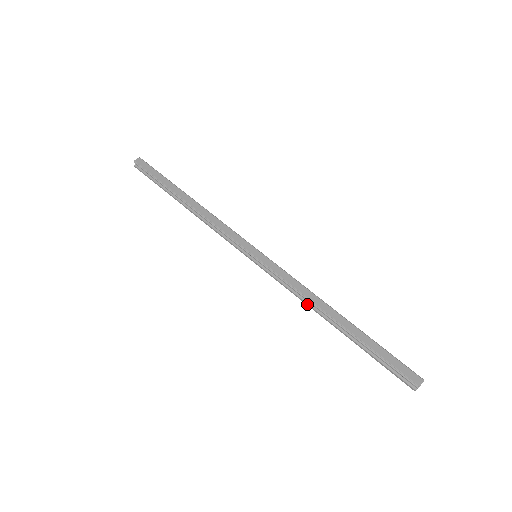
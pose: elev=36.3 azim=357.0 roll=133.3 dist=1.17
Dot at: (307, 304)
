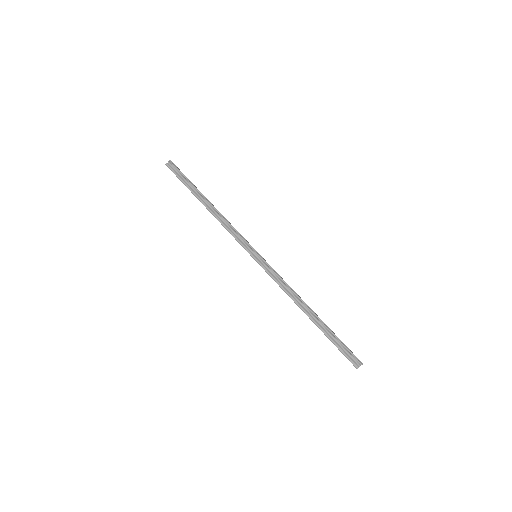
Dot at: (291, 296)
